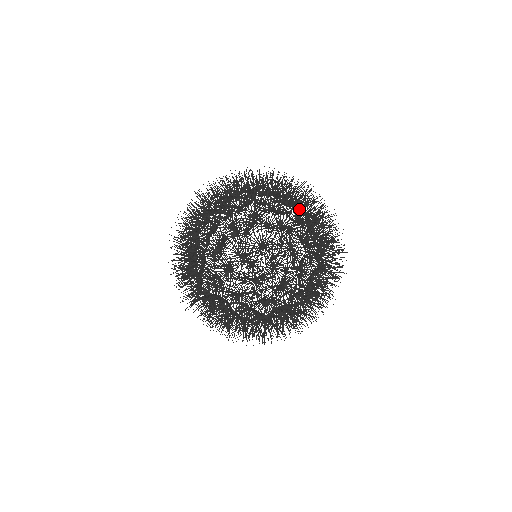
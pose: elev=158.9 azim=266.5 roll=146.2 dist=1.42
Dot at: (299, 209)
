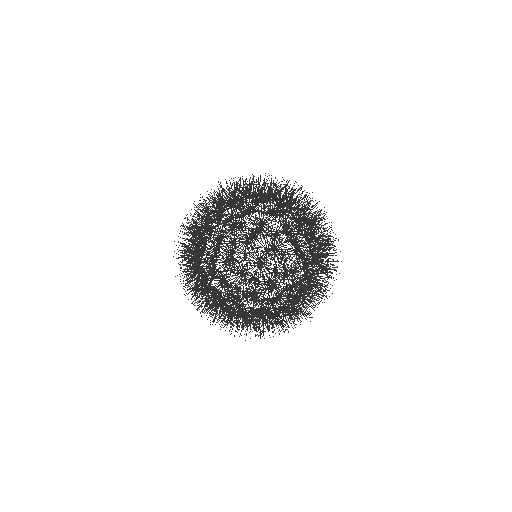
Dot at: (303, 220)
